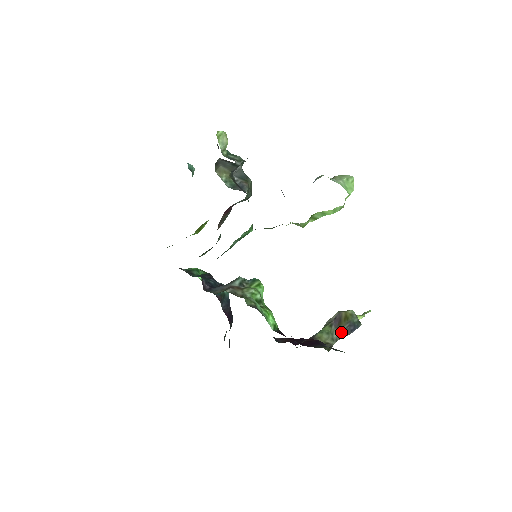
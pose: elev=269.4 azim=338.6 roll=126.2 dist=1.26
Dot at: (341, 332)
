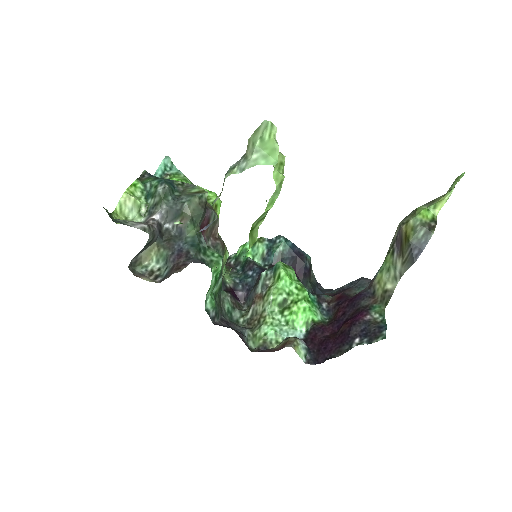
Dot at: (404, 261)
